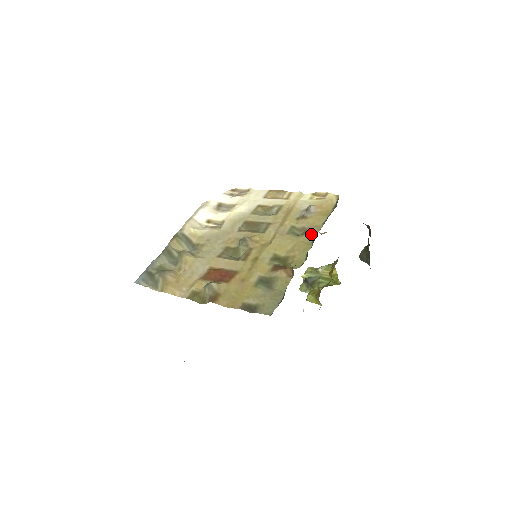
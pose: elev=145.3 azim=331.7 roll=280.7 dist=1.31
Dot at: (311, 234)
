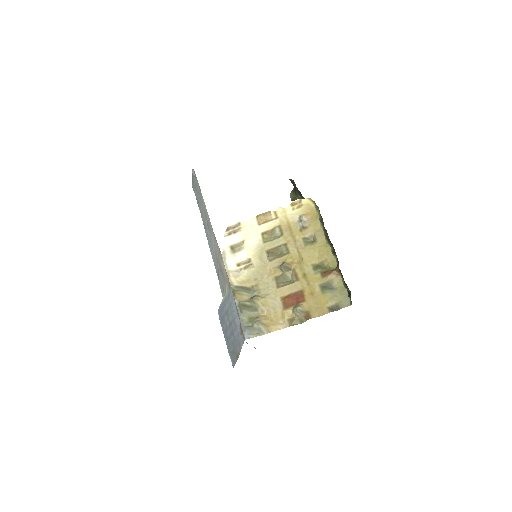
Dot at: (321, 238)
